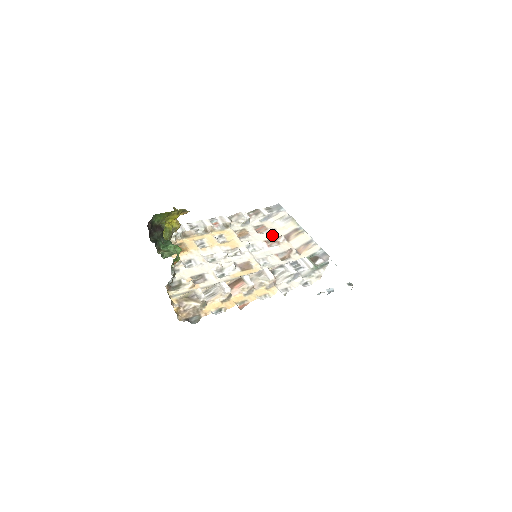
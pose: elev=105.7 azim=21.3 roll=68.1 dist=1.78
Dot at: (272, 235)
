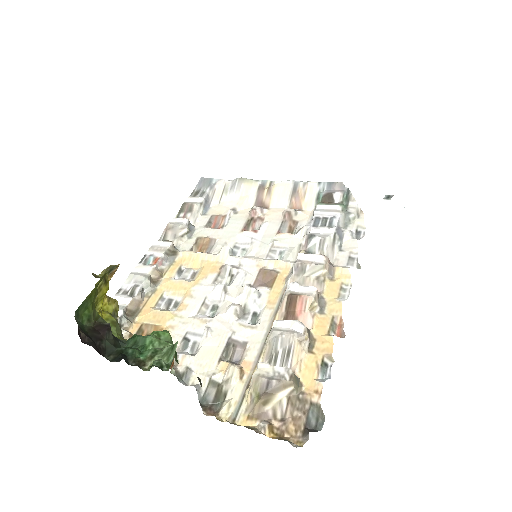
Dot at: (240, 217)
